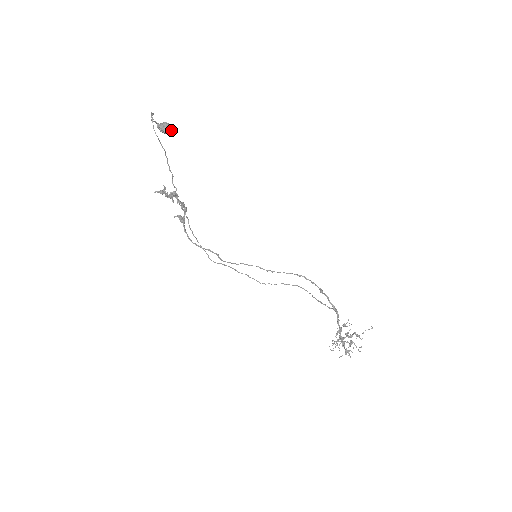
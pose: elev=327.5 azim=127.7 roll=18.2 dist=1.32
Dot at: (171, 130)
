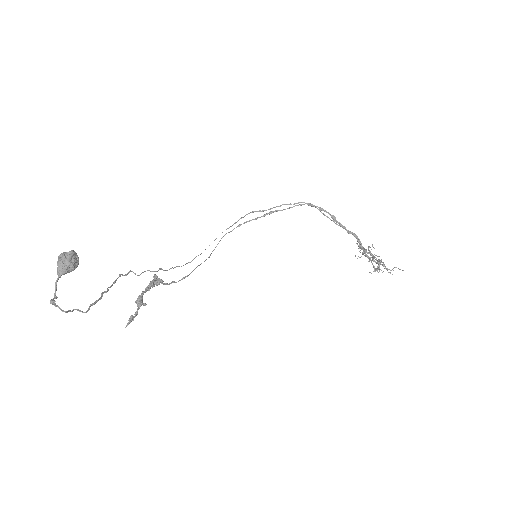
Dot at: (76, 258)
